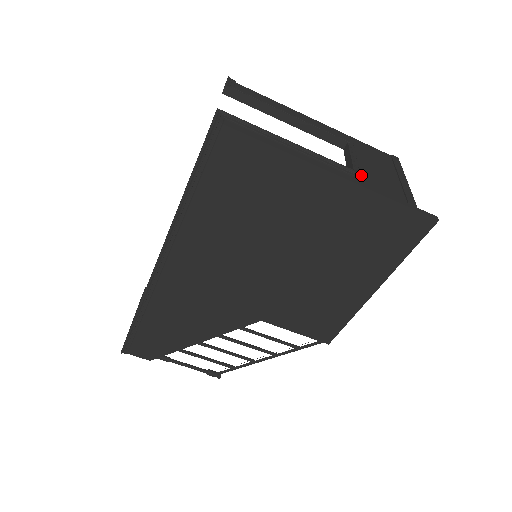
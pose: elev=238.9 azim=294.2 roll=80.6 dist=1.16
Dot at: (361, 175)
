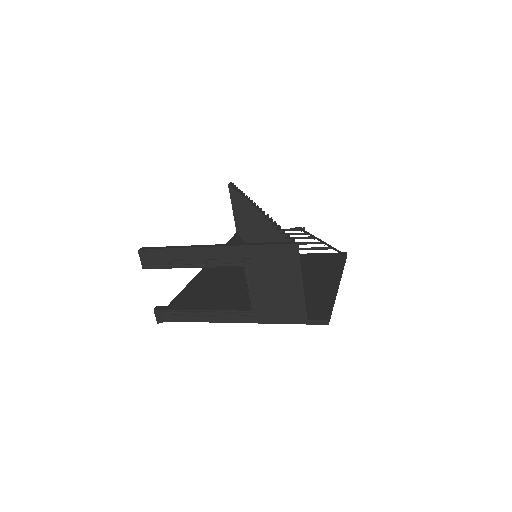
Dot at: (259, 310)
